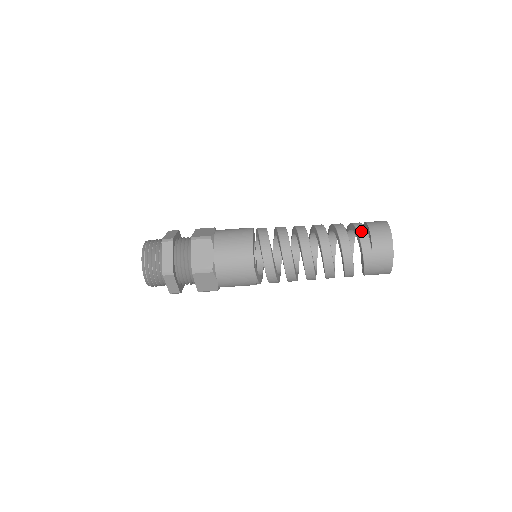
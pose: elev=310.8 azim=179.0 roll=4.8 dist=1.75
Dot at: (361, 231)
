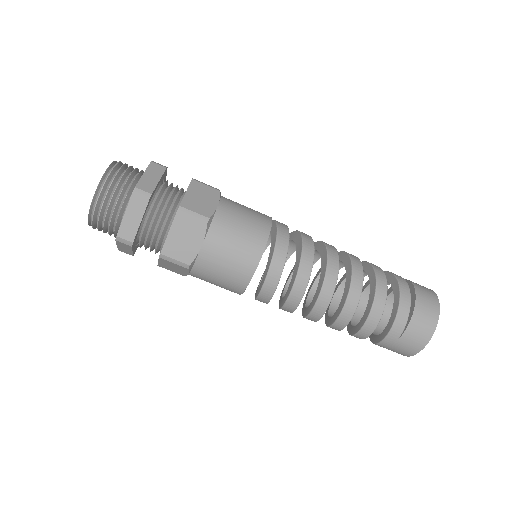
Dot at: (404, 306)
